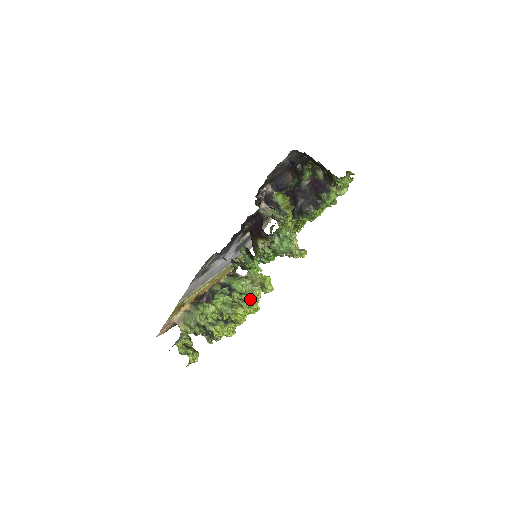
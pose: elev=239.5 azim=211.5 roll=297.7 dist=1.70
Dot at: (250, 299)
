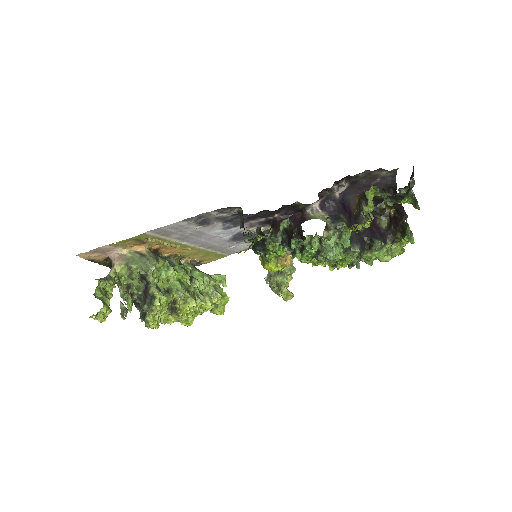
Dot at: (203, 302)
